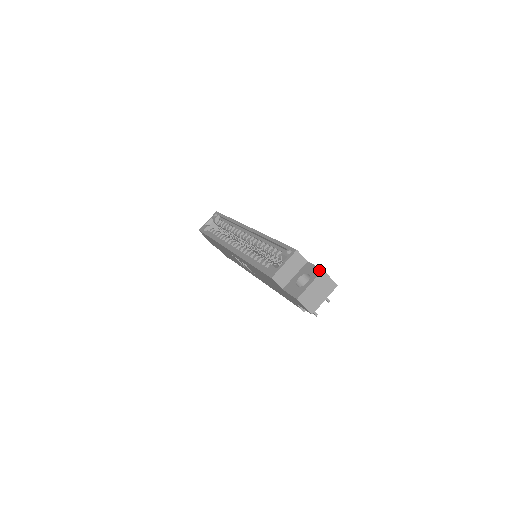
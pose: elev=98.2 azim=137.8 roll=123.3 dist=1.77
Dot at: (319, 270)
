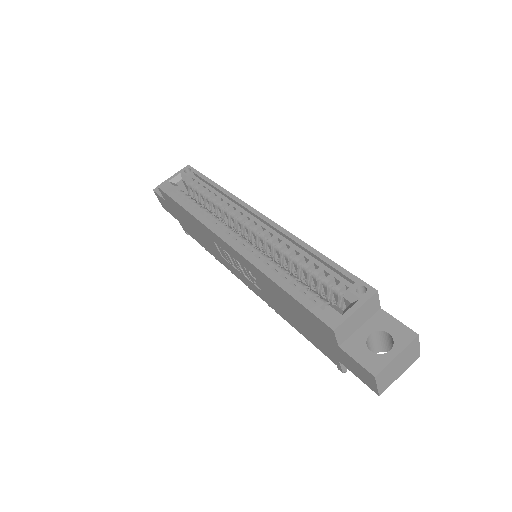
Dot at: (411, 333)
